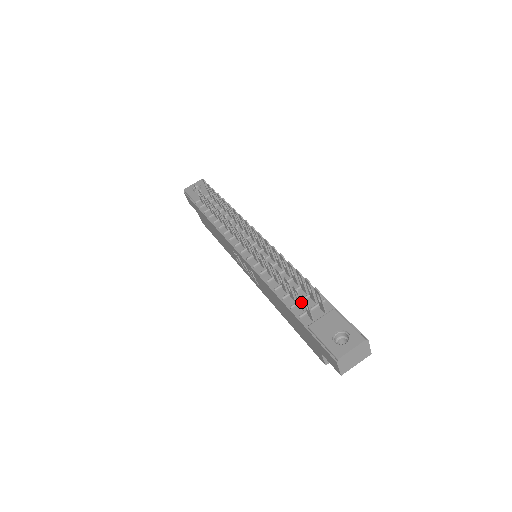
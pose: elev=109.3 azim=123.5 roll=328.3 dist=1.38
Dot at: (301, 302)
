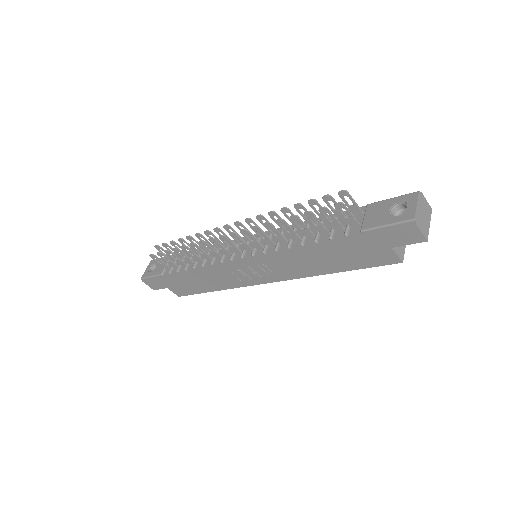
Dot at: (336, 220)
